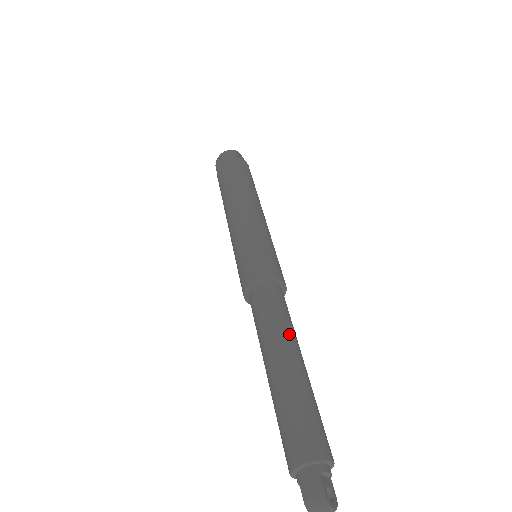
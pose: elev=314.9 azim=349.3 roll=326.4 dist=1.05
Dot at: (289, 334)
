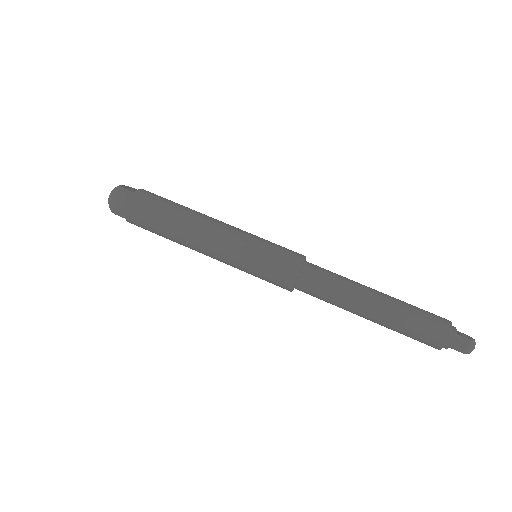
Dot at: (355, 285)
